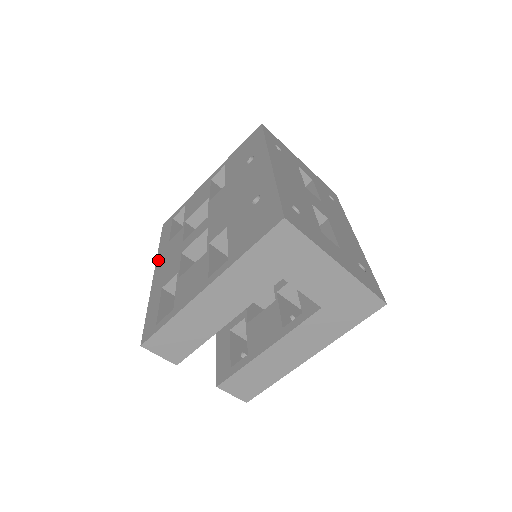
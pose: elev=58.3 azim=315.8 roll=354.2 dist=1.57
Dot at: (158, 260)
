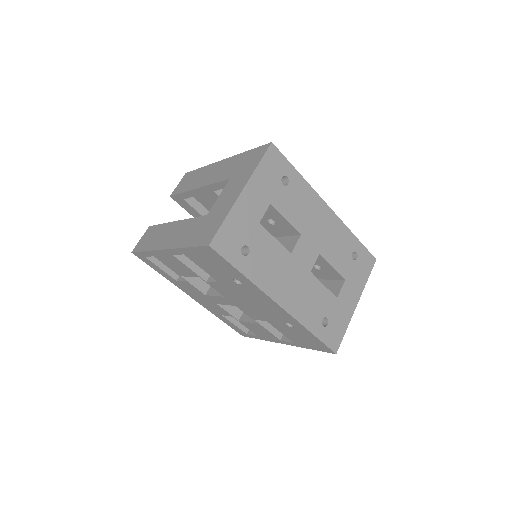
Dot at: (181, 289)
